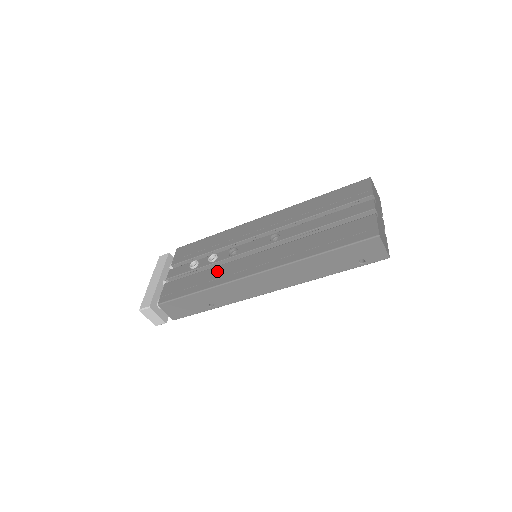
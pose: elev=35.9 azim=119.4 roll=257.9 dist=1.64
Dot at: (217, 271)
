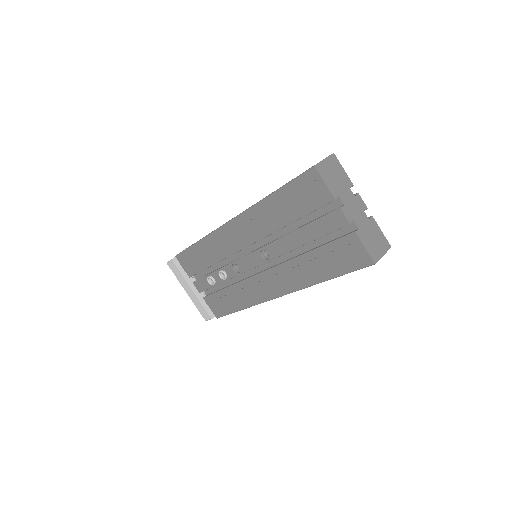
Dot at: (240, 291)
